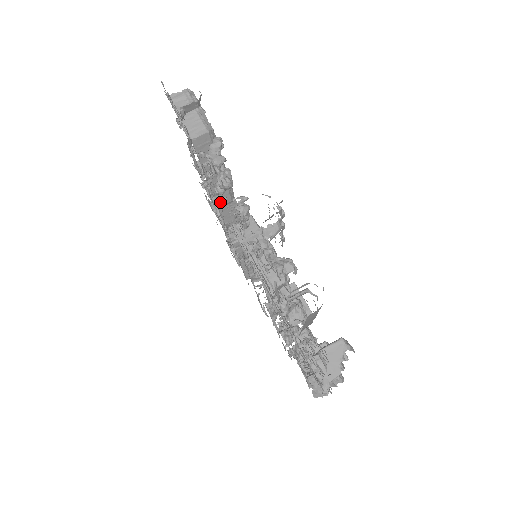
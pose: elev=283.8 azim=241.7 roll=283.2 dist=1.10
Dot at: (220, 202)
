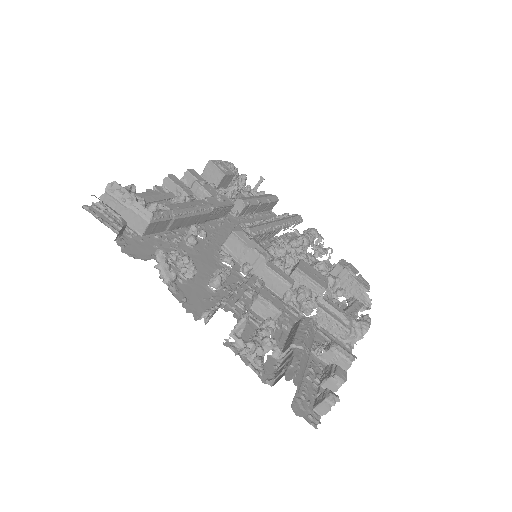
Dot at: (202, 221)
